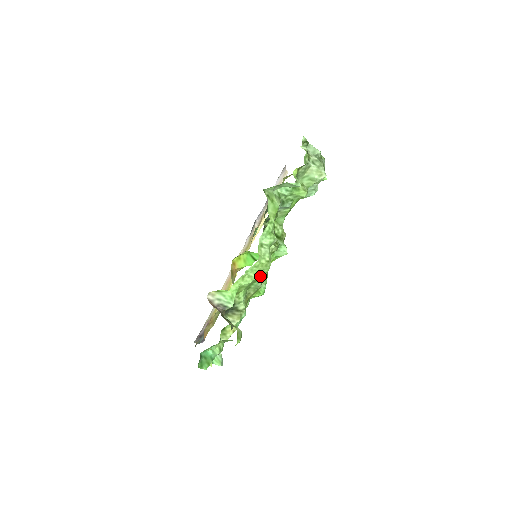
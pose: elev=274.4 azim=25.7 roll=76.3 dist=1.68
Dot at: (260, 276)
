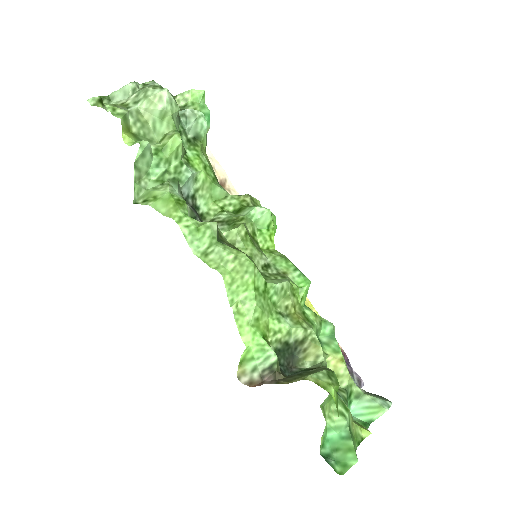
Dot at: (258, 281)
